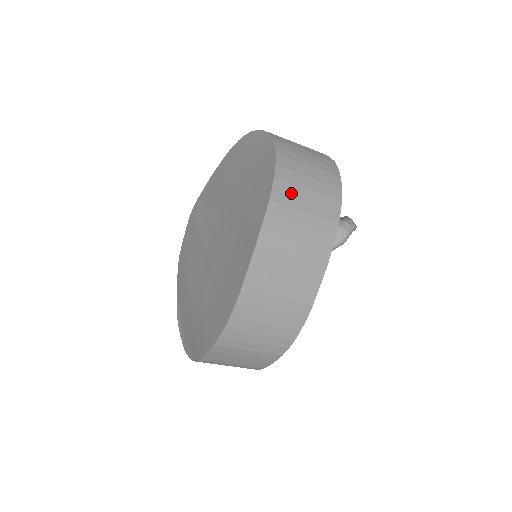
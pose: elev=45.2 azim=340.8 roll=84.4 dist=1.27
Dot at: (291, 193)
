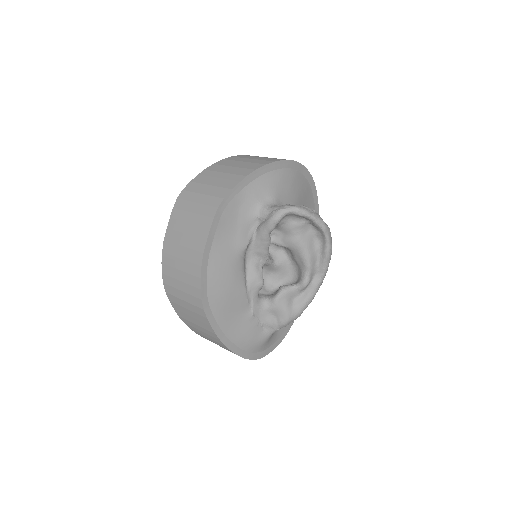
Dot at: (209, 176)
